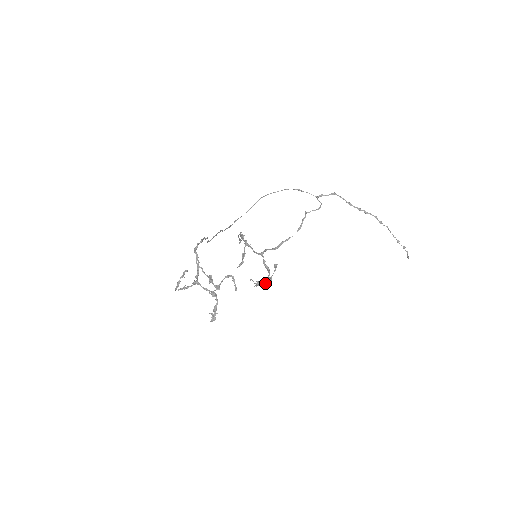
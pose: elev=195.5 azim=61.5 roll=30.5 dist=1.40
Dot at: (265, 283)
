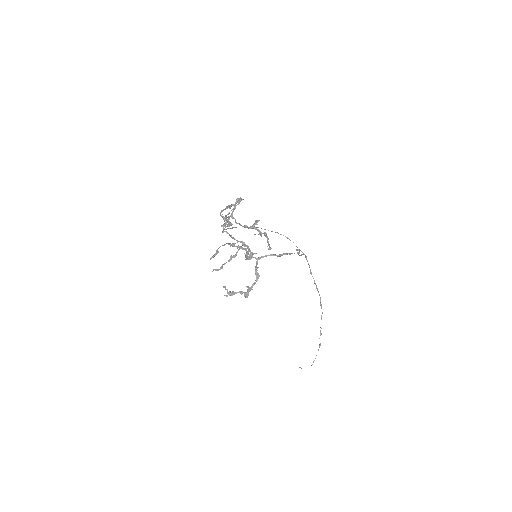
Dot at: (244, 292)
